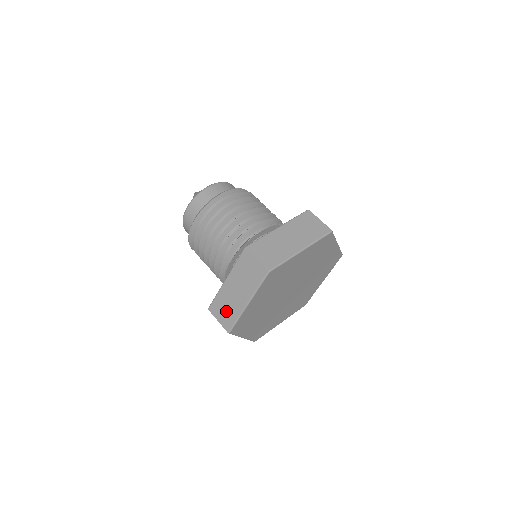
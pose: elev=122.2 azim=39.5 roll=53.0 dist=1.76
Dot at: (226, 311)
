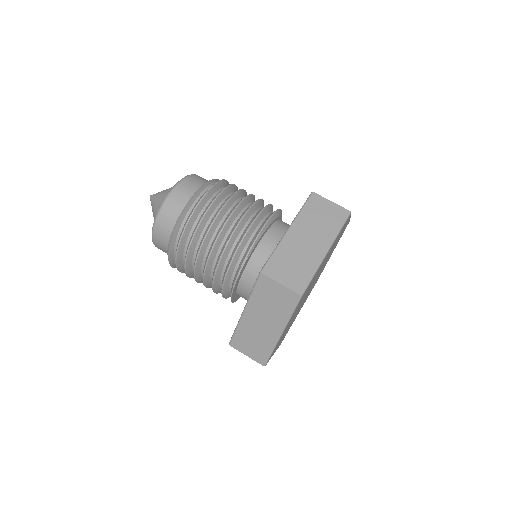
Dot at: occluded
